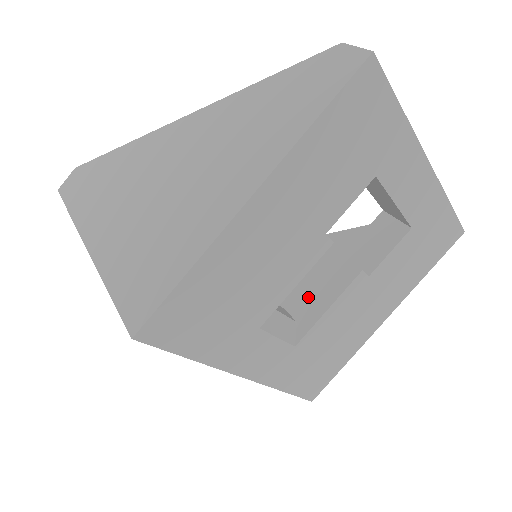
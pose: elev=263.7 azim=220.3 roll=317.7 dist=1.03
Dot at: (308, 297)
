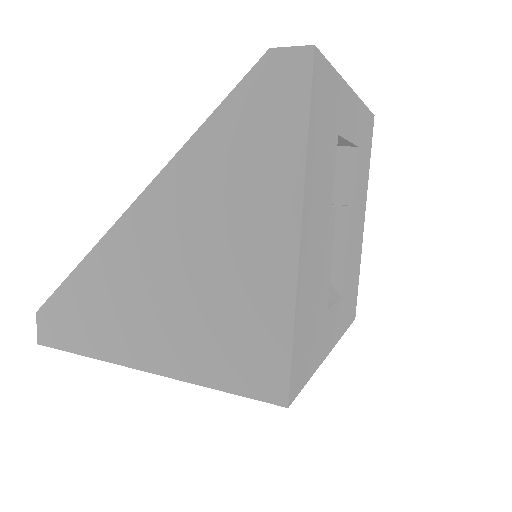
Dot at: occluded
